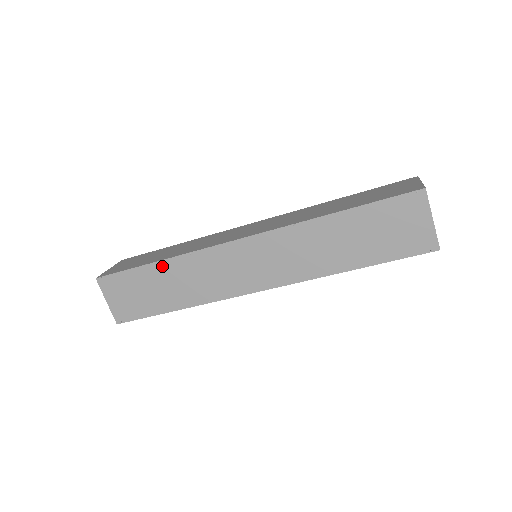
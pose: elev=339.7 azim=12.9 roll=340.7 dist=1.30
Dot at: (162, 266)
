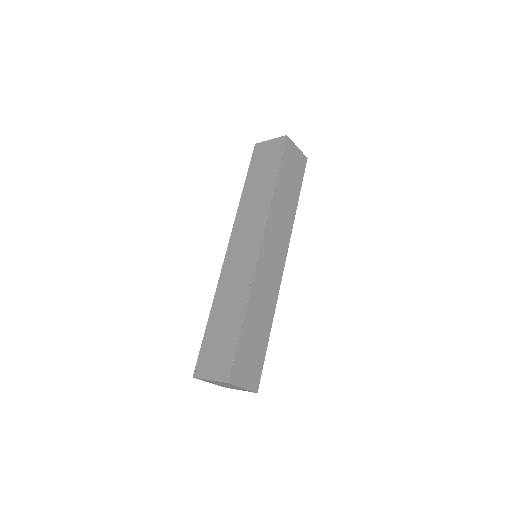
Dot at: (213, 313)
